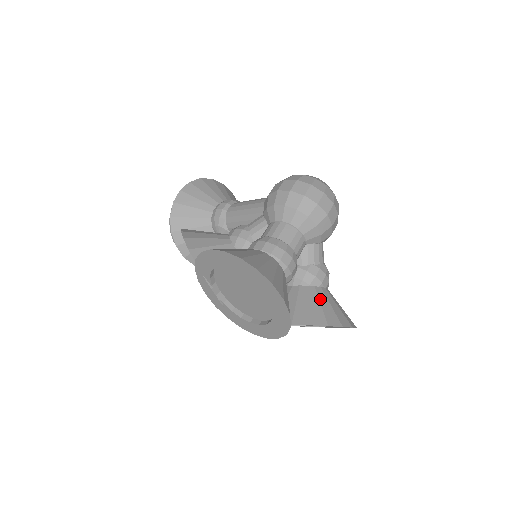
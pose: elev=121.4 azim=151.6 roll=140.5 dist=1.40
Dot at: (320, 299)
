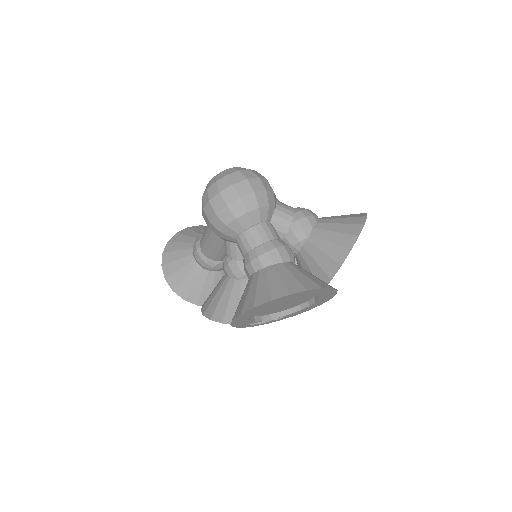
Dot at: (324, 238)
